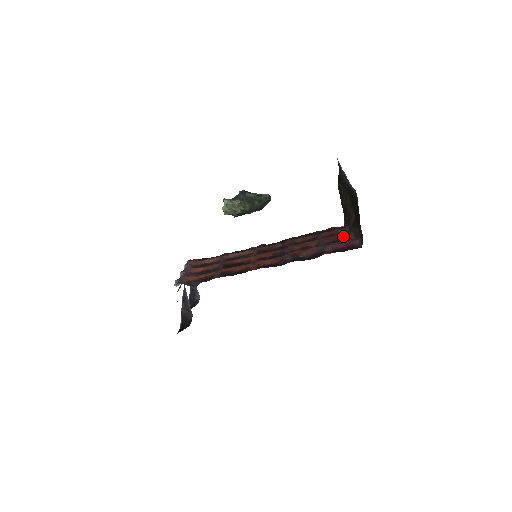
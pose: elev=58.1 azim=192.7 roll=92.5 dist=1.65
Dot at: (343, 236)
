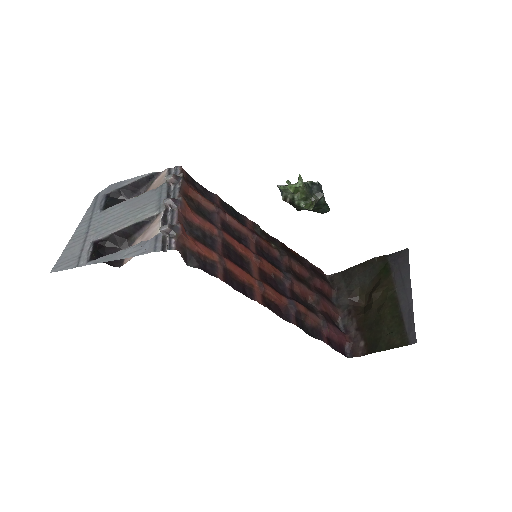
Dot at: (334, 312)
